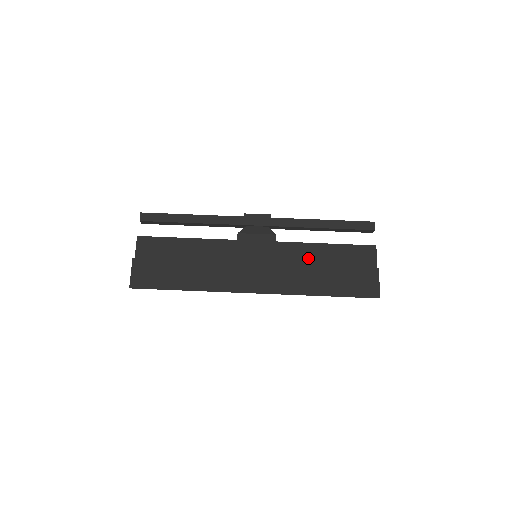
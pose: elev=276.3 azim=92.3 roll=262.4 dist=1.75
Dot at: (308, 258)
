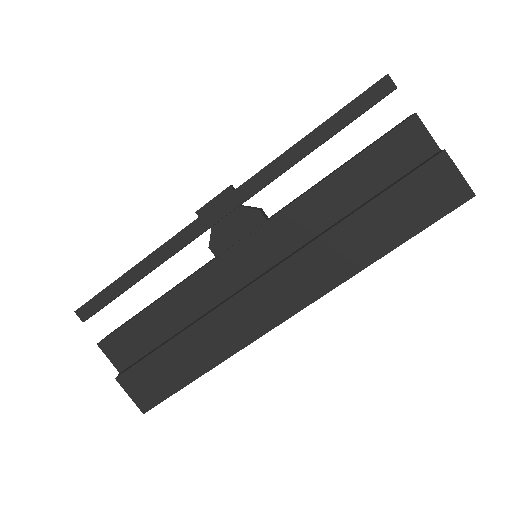
Dot at: (328, 211)
